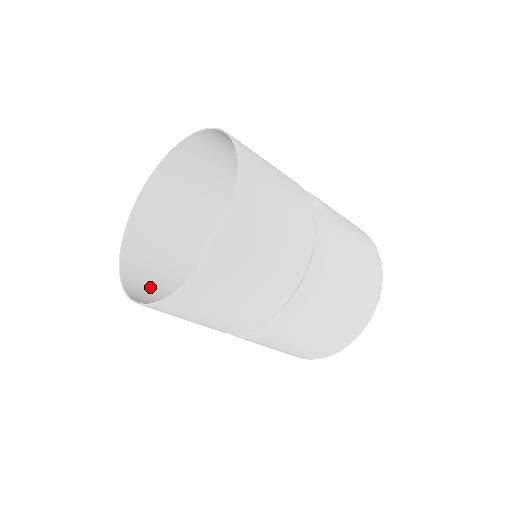
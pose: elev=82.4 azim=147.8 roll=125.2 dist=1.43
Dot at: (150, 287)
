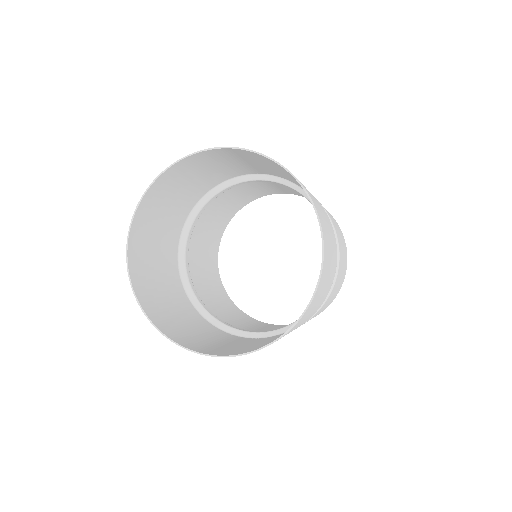
Dot at: (182, 329)
